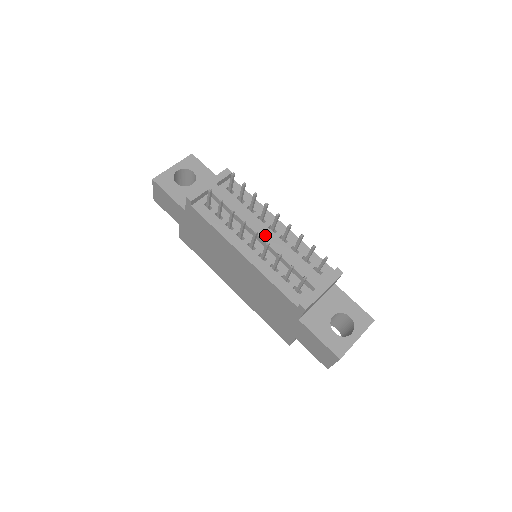
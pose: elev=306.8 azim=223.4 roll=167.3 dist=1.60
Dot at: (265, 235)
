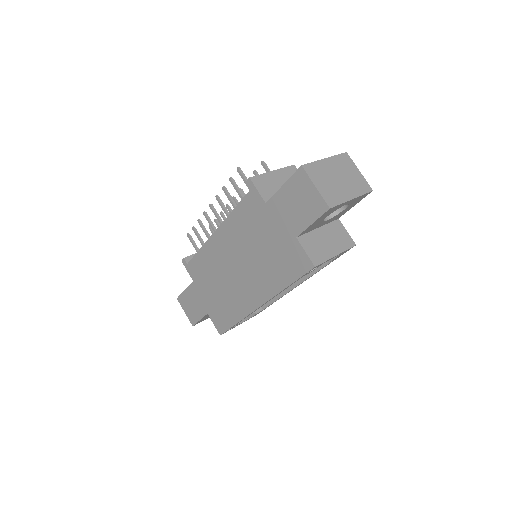
Dot at: occluded
